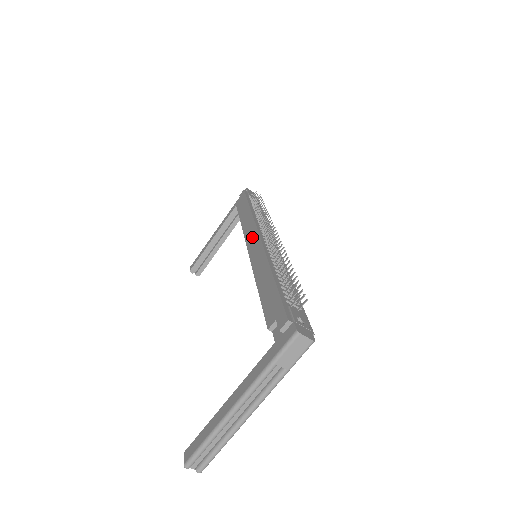
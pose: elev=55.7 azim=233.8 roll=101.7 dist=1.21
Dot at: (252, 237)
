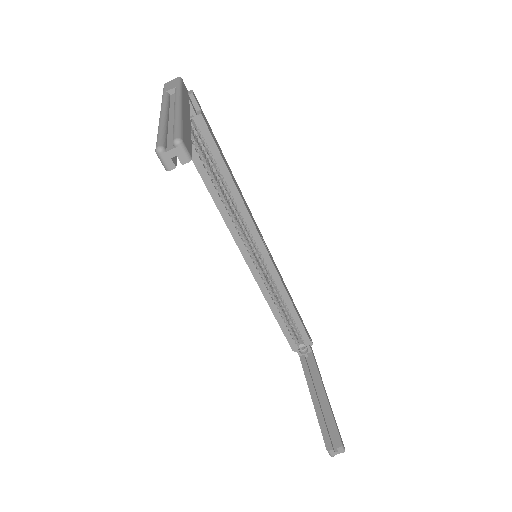
Dot at: occluded
